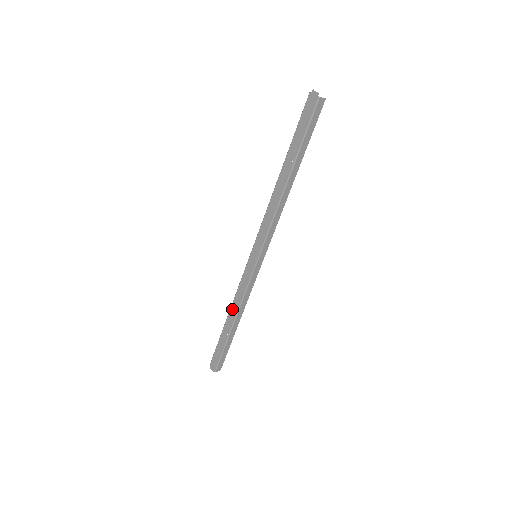
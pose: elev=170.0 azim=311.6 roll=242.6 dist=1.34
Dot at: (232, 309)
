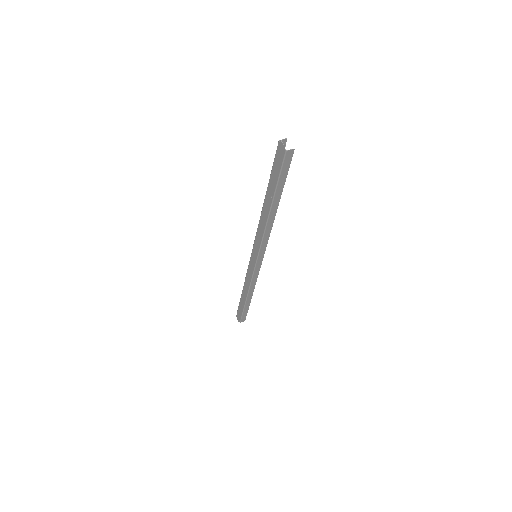
Dot at: (245, 286)
